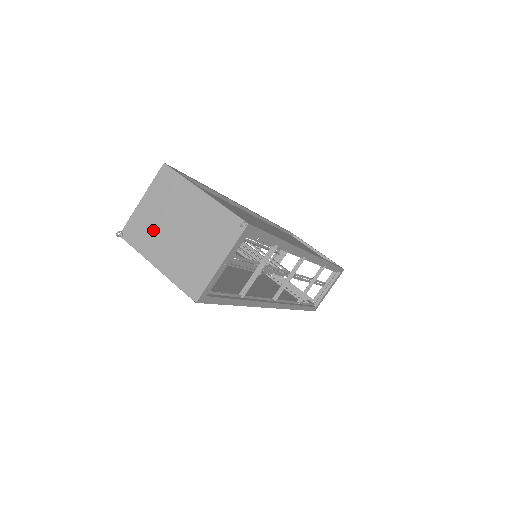
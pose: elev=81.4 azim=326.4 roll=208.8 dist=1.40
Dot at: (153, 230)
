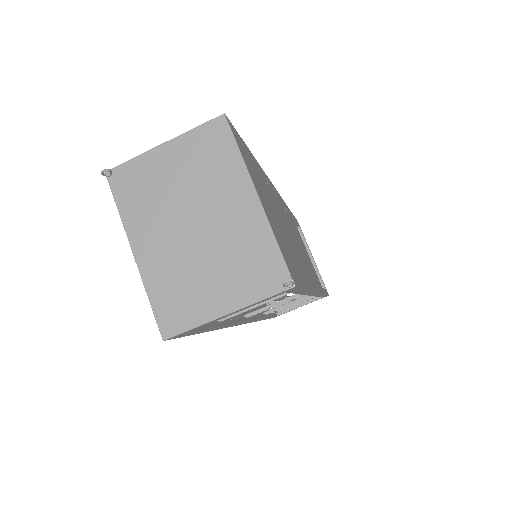
Dot at: (157, 200)
